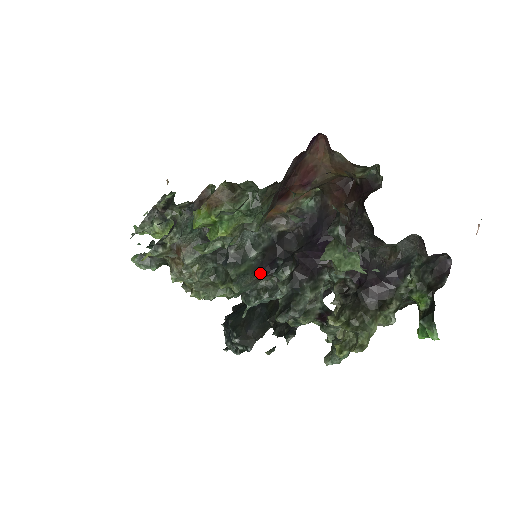
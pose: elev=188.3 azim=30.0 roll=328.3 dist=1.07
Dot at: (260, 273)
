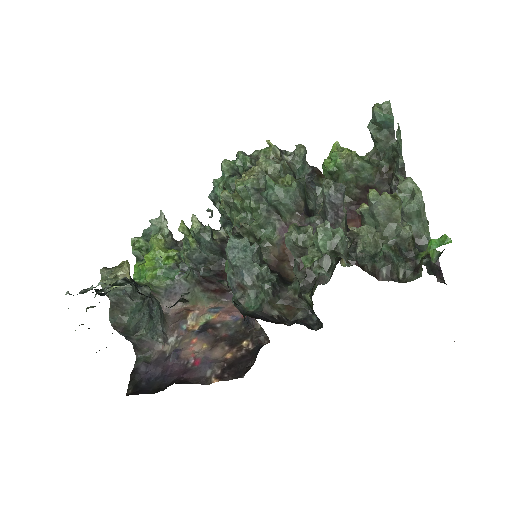
Dot at: (304, 206)
